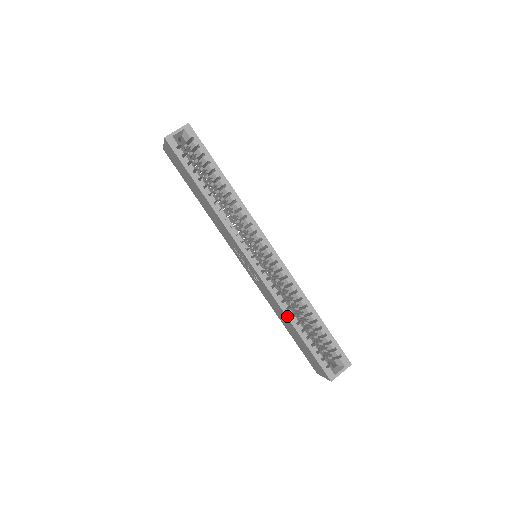
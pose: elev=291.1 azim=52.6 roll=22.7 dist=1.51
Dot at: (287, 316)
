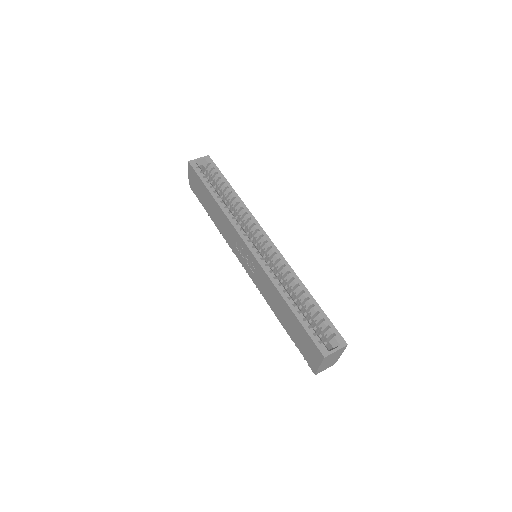
Dot at: (279, 290)
